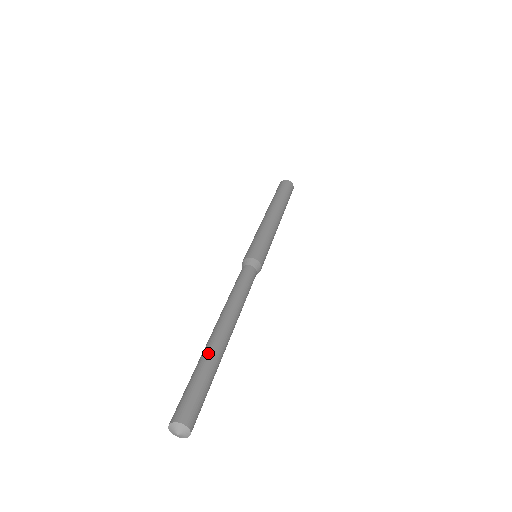
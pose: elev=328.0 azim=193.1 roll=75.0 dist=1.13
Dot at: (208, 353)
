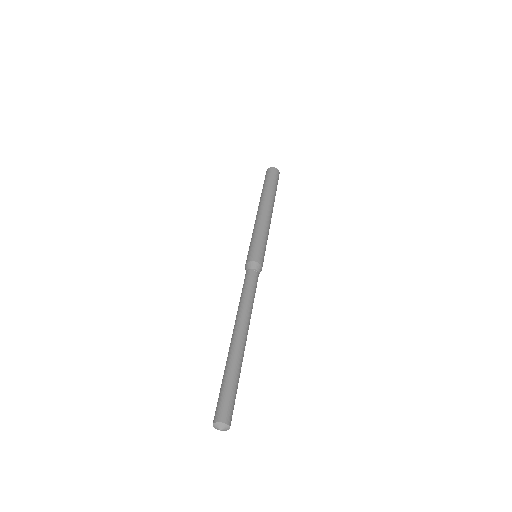
Dot at: (230, 360)
